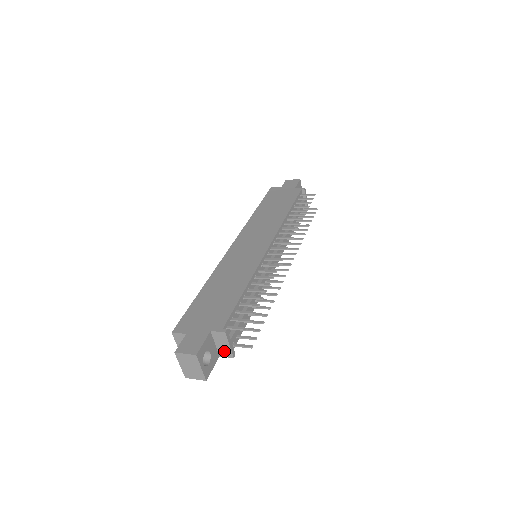
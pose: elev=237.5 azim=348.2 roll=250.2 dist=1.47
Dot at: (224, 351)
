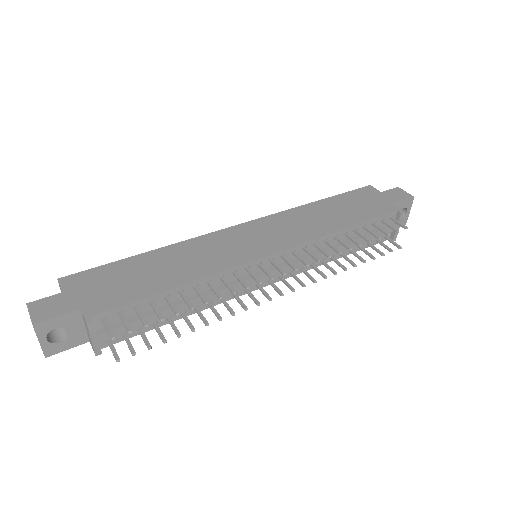
Dot at: (90, 340)
